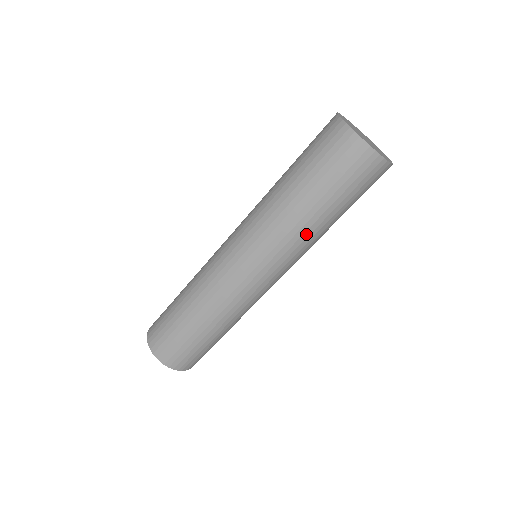
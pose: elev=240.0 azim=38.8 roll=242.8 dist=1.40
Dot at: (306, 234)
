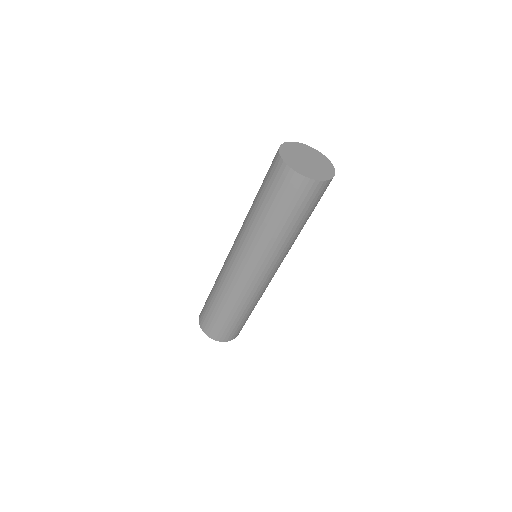
Dot at: (272, 240)
